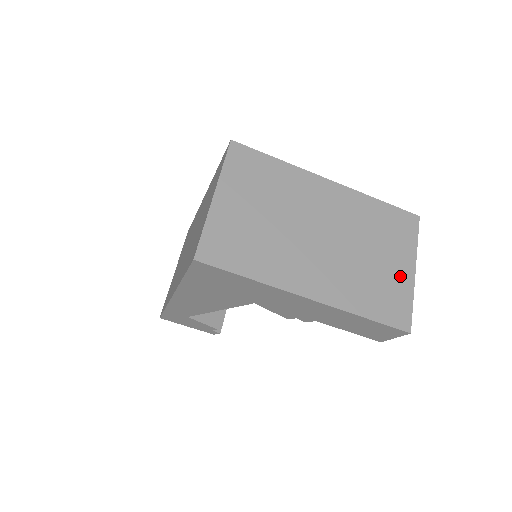
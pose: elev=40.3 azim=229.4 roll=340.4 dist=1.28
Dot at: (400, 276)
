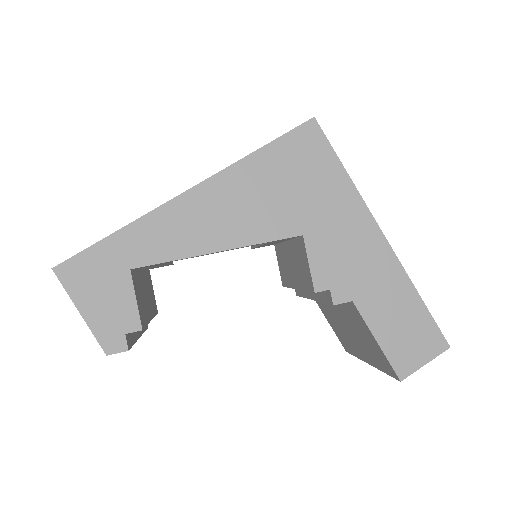
Dot at: occluded
